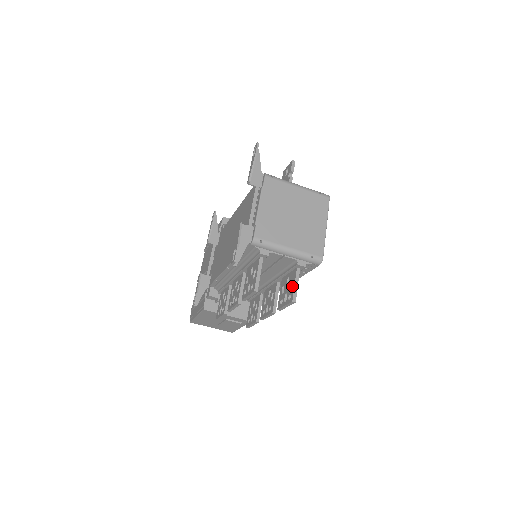
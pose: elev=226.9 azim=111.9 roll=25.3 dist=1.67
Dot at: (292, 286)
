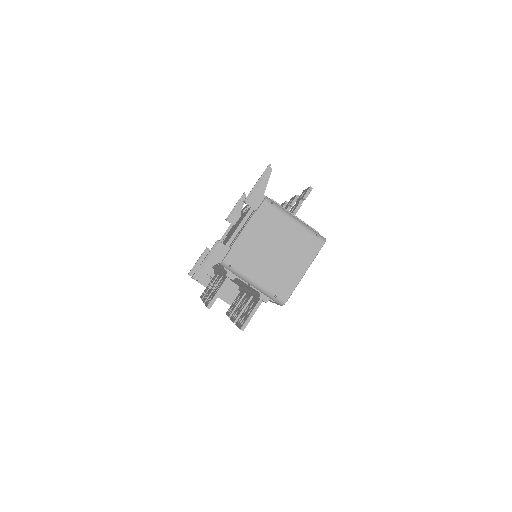
Dot at: (248, 314)
